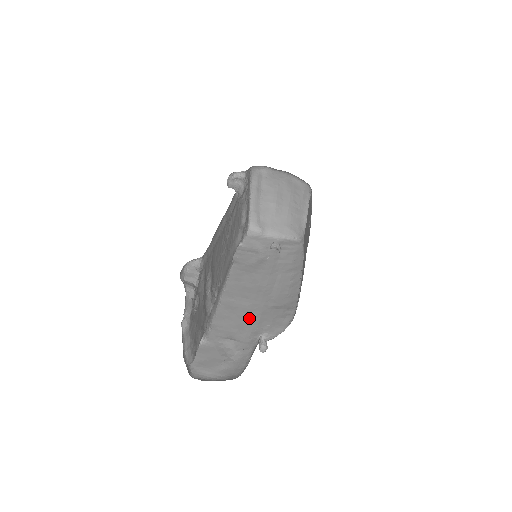
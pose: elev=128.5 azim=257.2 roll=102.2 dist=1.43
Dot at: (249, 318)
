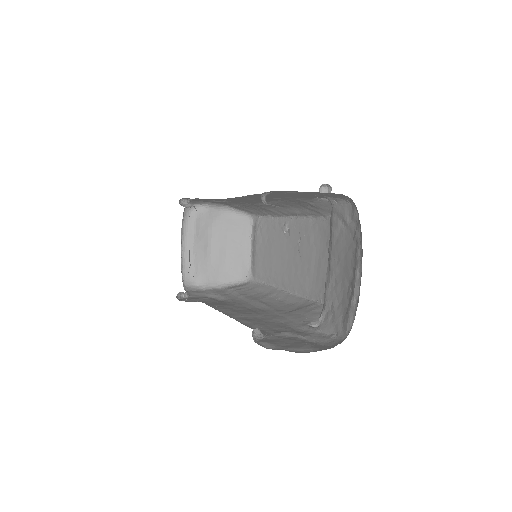
Dot at: (277, 321)
